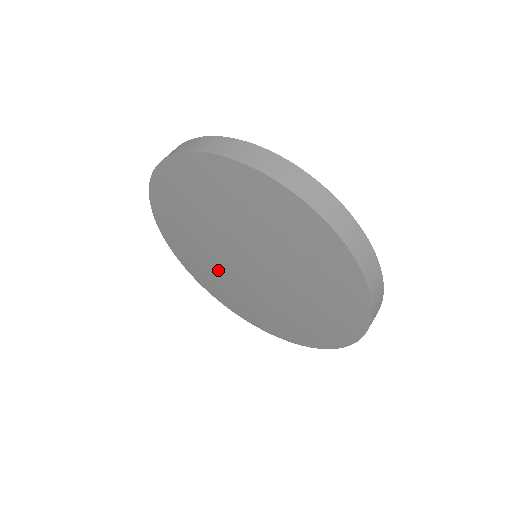
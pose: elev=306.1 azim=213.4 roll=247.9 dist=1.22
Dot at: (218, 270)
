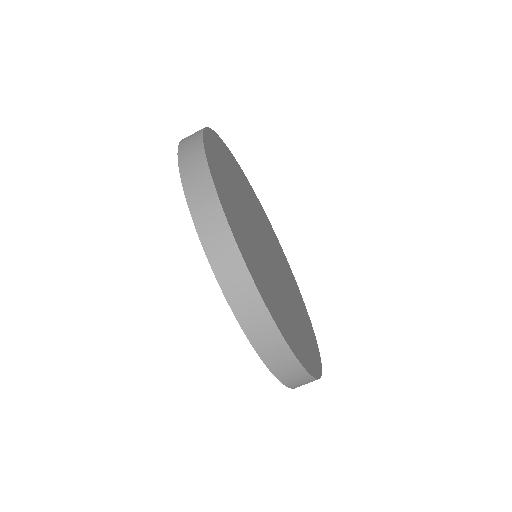
Dot at: occluded
